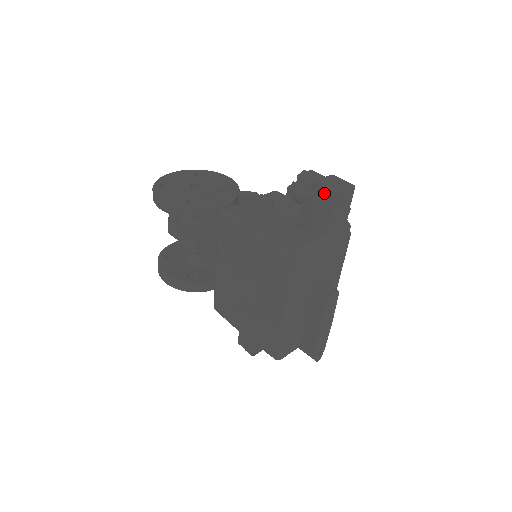
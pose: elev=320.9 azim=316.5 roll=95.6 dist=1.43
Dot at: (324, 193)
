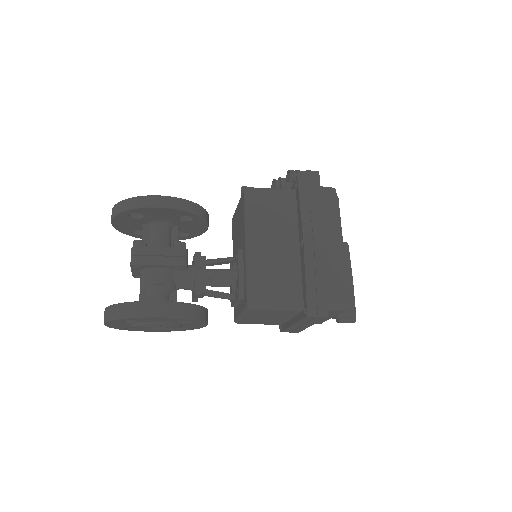
Dot at: occluded
